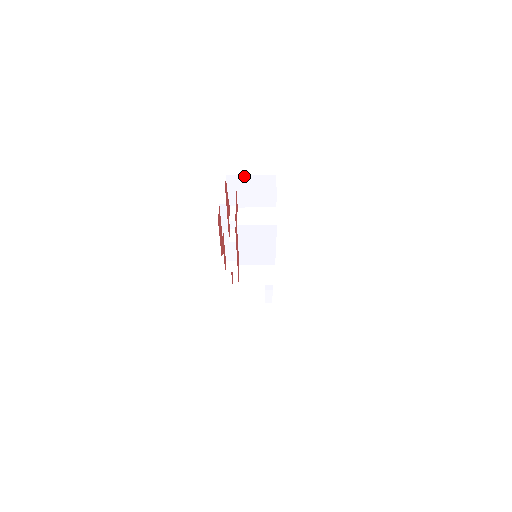
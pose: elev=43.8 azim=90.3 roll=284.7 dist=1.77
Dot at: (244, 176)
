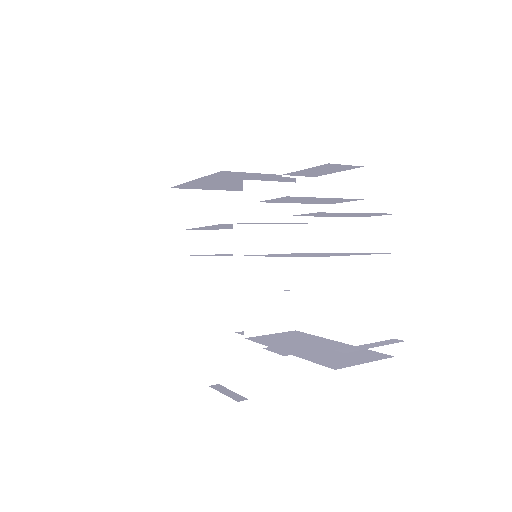
Dot at: occluded
